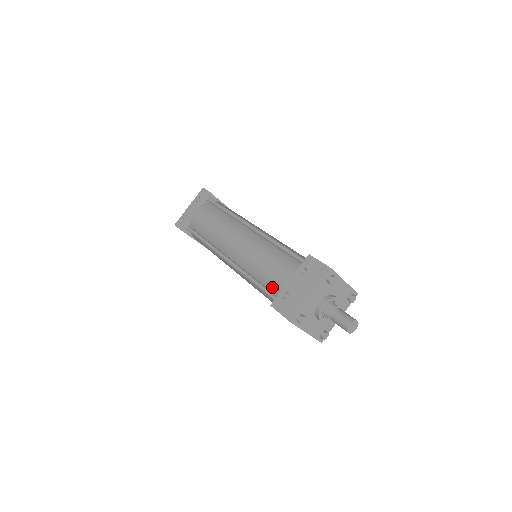
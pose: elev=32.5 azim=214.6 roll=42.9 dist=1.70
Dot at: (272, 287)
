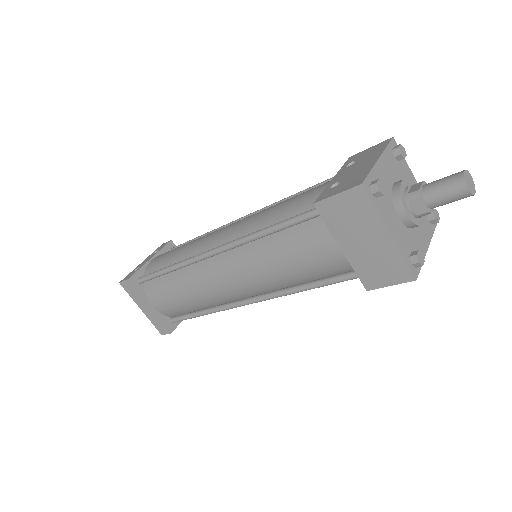
Dot at: (304, 210)
